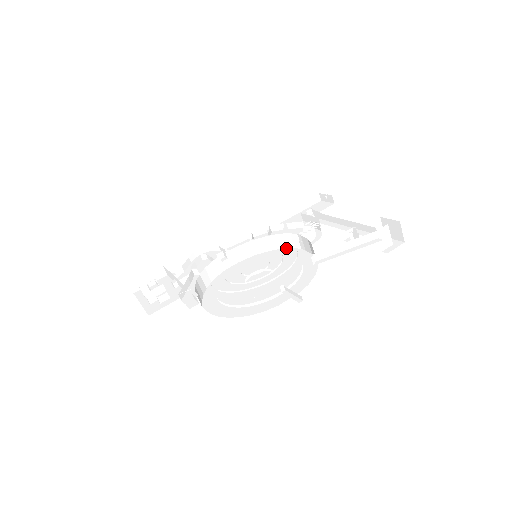
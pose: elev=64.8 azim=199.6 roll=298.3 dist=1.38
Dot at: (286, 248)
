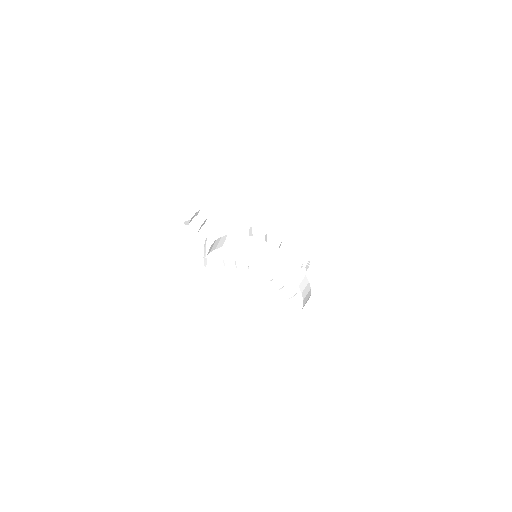
Dot at: (276, 262)
